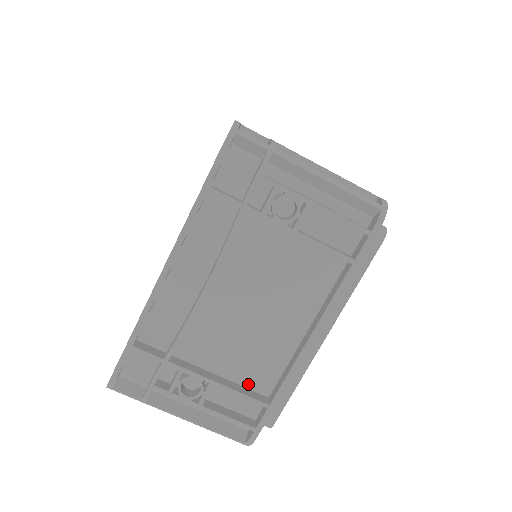
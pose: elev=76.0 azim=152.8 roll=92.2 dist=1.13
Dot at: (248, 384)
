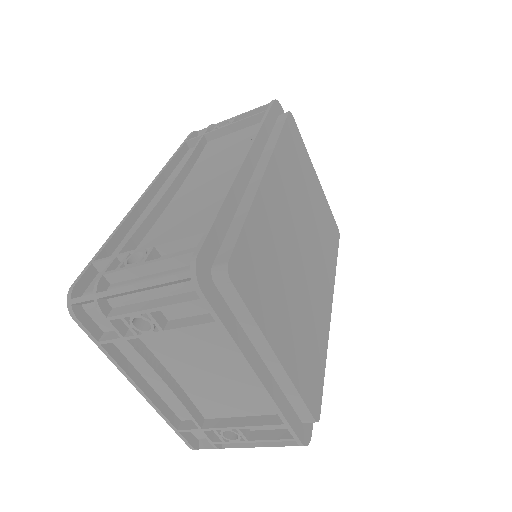
Dot at: (264, 413)
